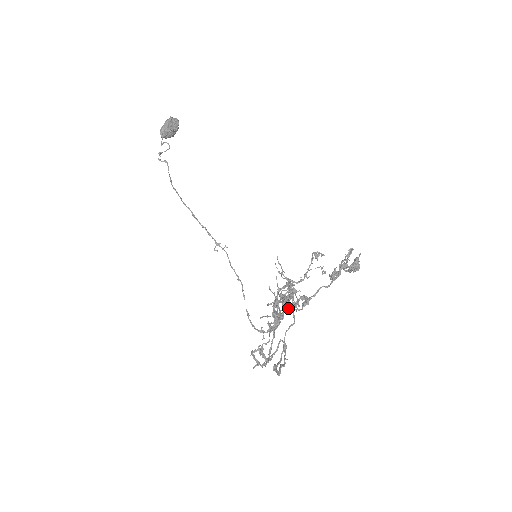
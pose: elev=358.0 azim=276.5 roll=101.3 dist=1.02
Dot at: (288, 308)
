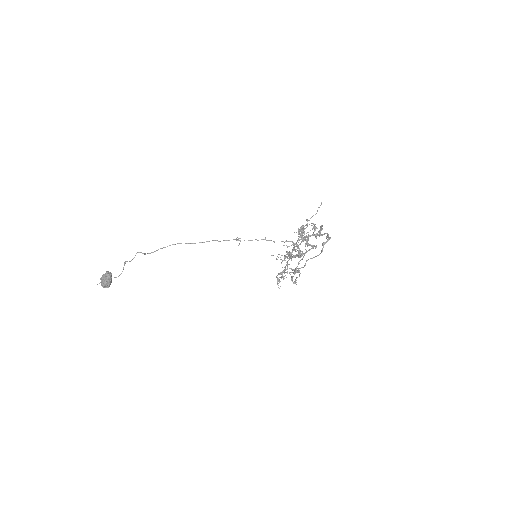
Dot at: occluded
